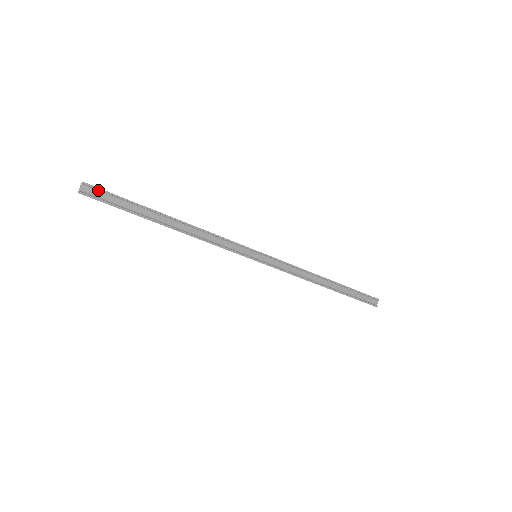
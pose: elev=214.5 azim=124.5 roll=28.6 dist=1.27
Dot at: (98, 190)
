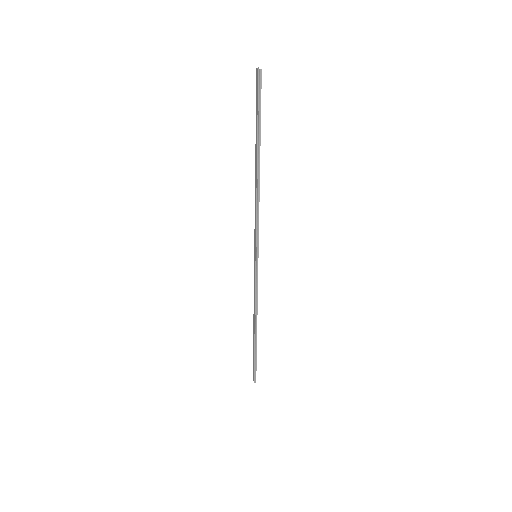
Dot at: (258, 86)
